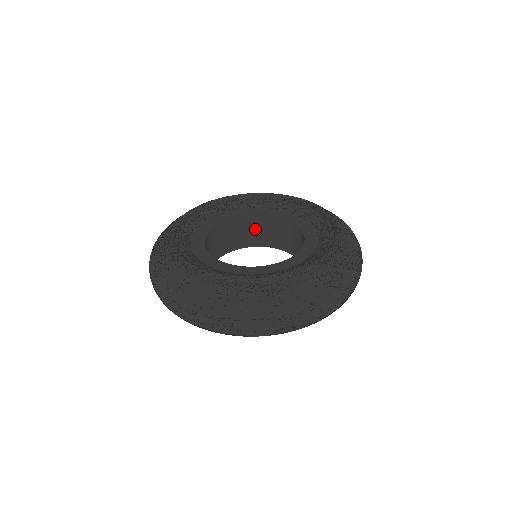
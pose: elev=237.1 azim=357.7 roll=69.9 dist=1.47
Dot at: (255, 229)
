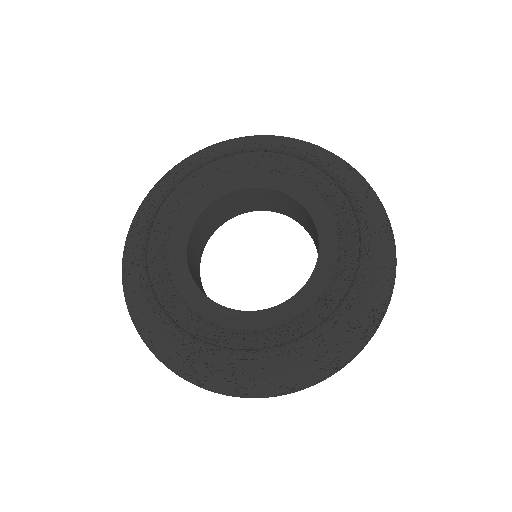
Dot at: (267, 198)
